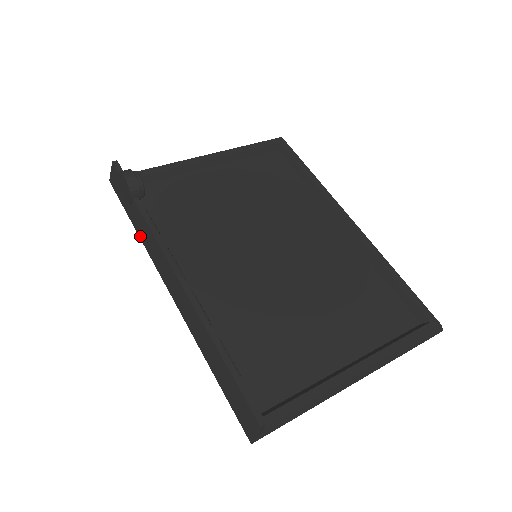
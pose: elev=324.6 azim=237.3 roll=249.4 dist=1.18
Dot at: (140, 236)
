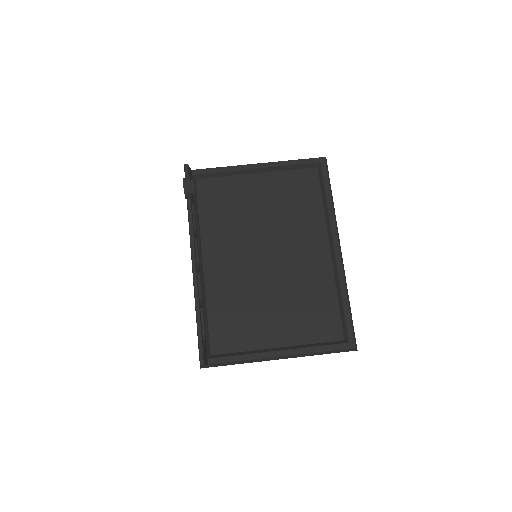
Dot at: (188, 221)
